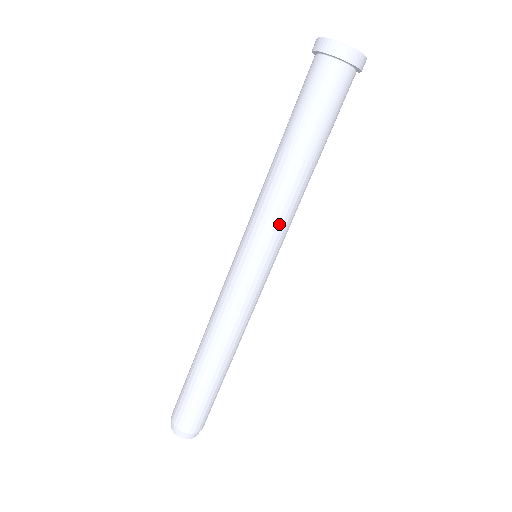
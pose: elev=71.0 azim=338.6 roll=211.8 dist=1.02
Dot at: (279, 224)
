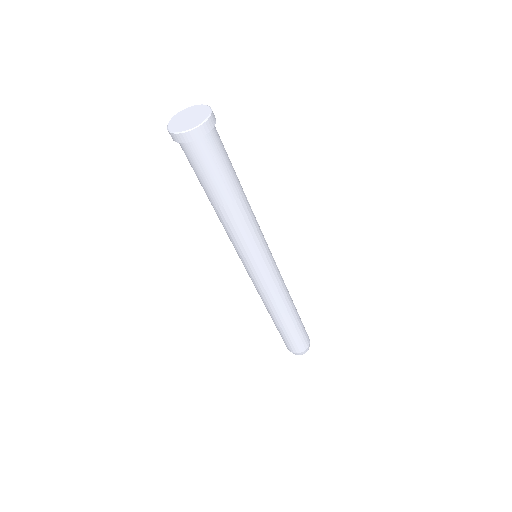
Dot at: (240, 245)
